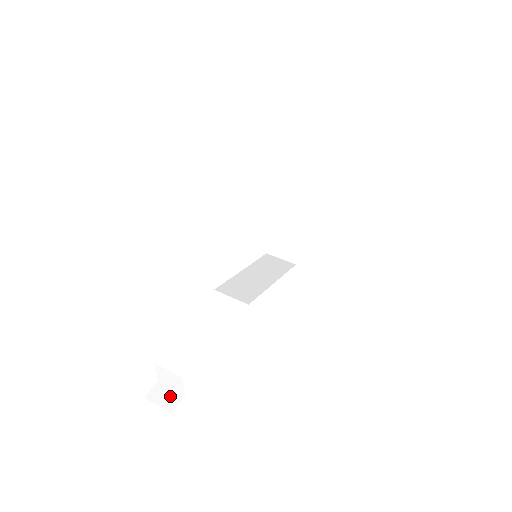
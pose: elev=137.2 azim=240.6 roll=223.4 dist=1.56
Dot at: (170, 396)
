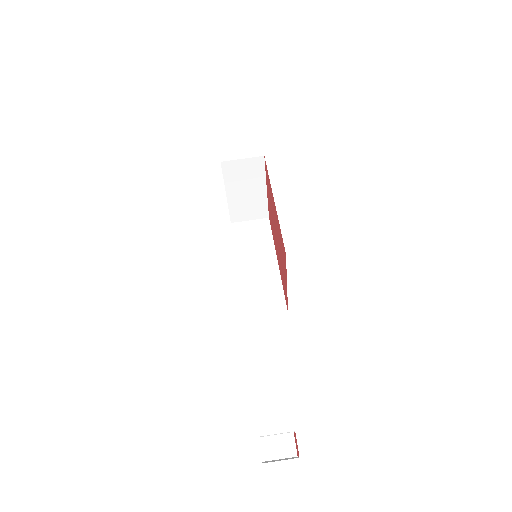
Dot at: (282, 442)
